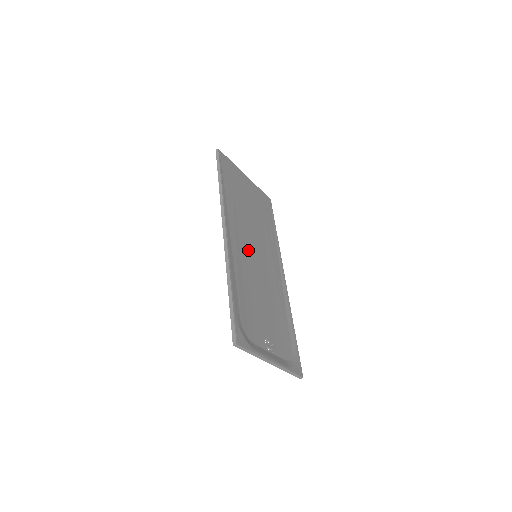
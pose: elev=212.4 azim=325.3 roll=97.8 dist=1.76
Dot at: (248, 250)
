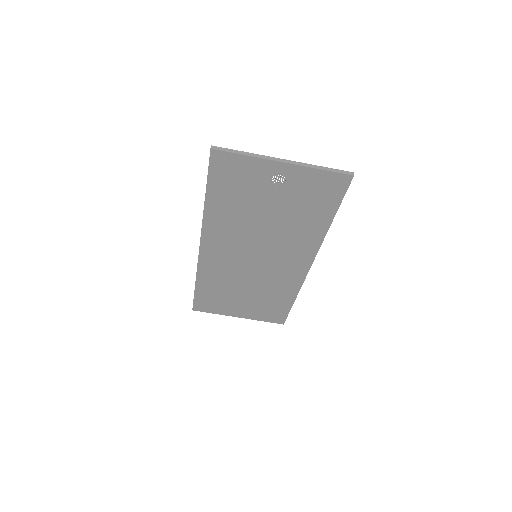
Dot at: (240, 252)
